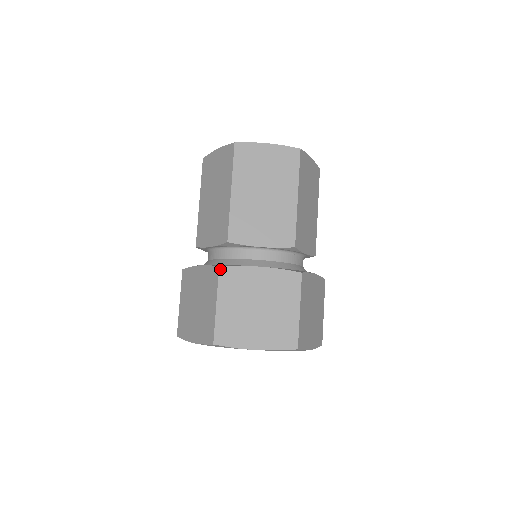
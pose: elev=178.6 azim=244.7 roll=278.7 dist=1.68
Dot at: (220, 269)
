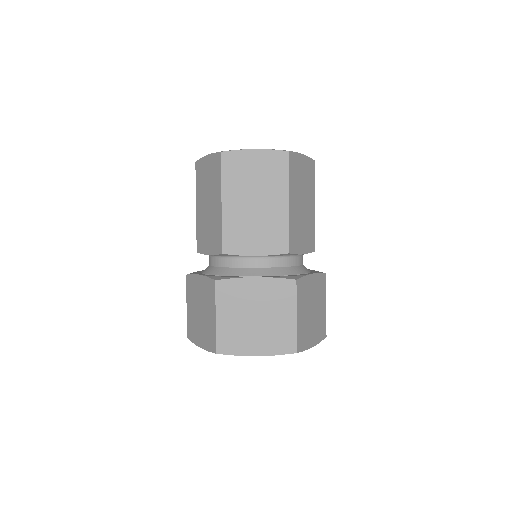
Dot at: (297, 282)
